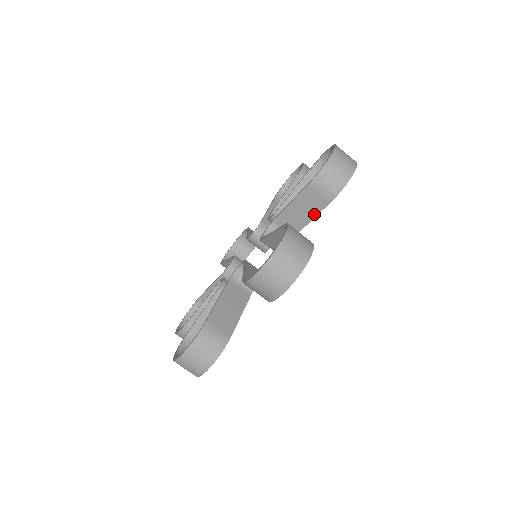
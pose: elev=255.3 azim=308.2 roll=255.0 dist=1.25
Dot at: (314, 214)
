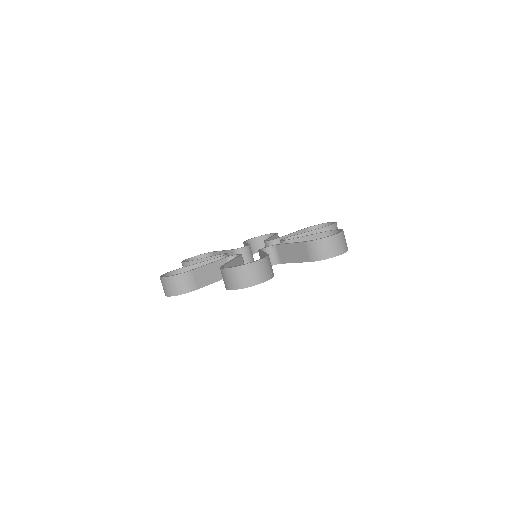
Dot at: (298, 260)
